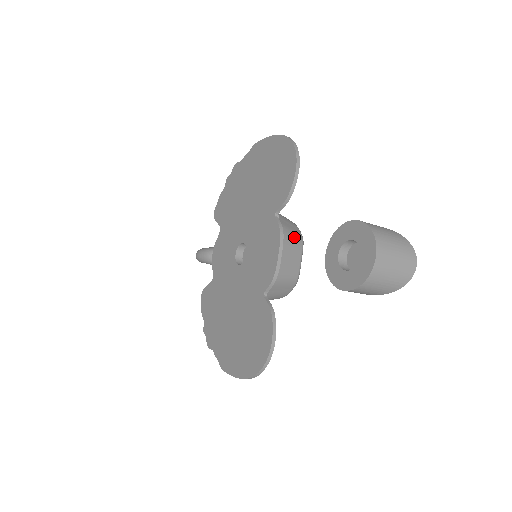
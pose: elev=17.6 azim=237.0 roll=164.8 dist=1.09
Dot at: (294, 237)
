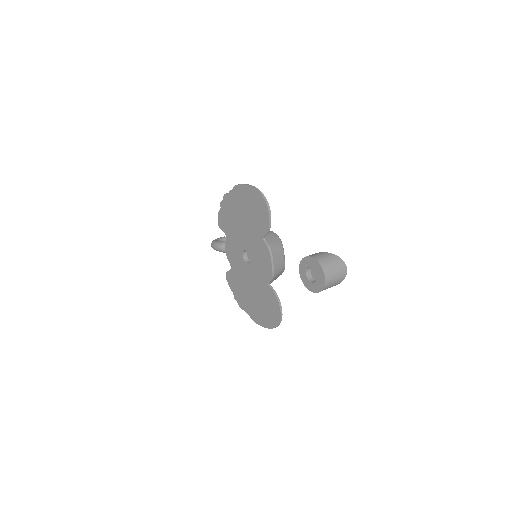
Dot at: (277, 247)
